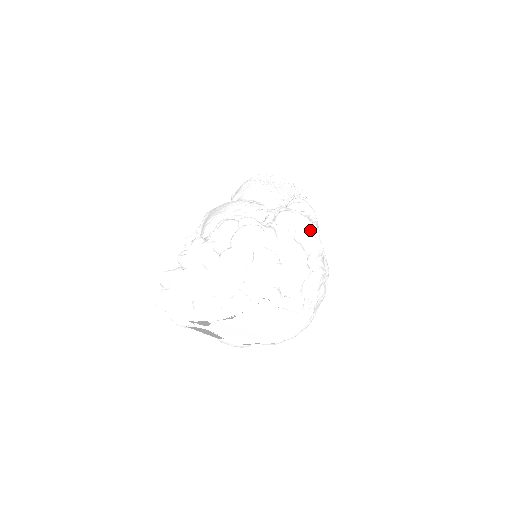
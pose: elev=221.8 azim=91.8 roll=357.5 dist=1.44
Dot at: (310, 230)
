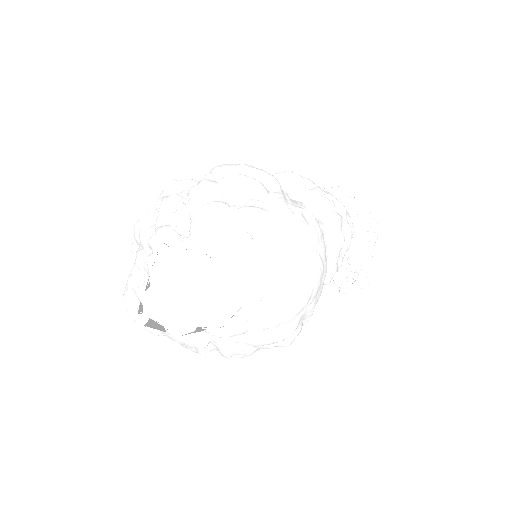
Dot at: (242, 172)
